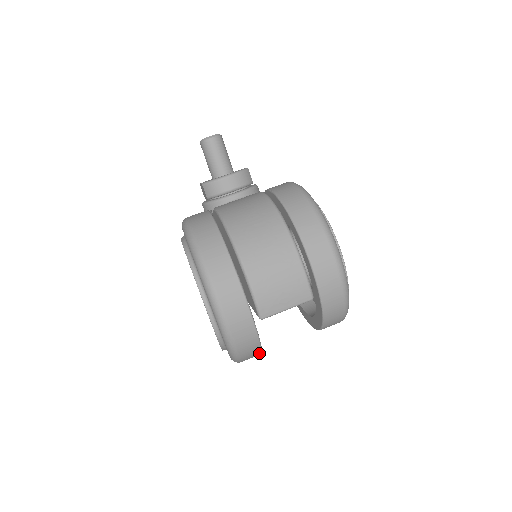
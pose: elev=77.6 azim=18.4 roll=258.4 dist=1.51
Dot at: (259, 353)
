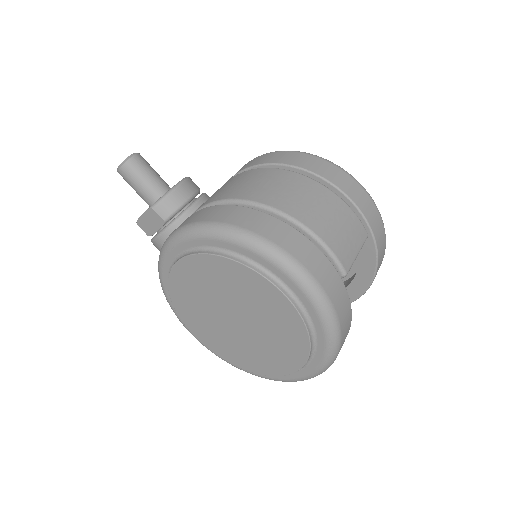
Dot at: occluded
